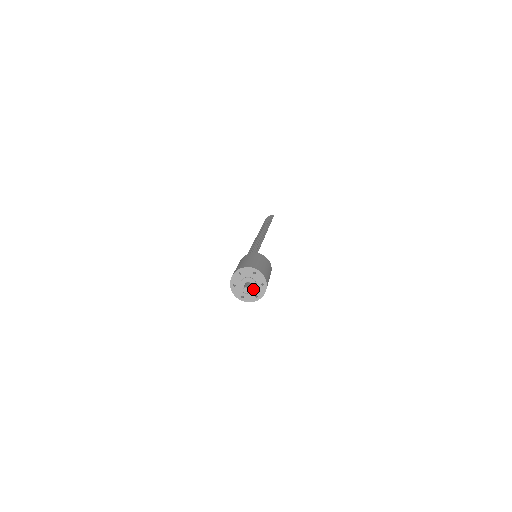
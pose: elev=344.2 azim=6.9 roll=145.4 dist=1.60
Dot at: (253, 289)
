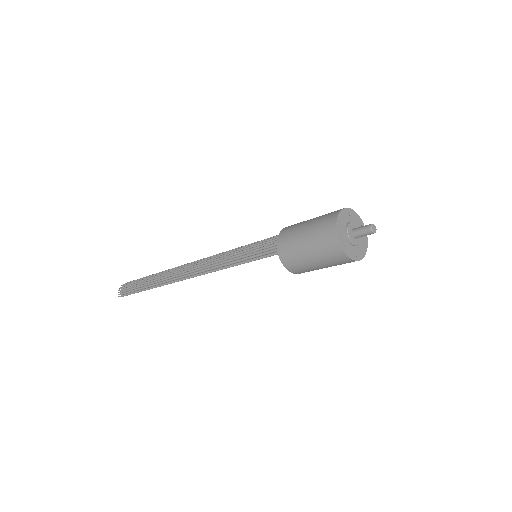
Dot at: occluded
